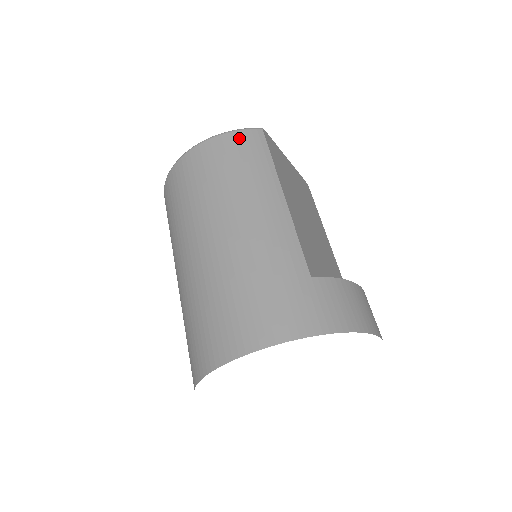
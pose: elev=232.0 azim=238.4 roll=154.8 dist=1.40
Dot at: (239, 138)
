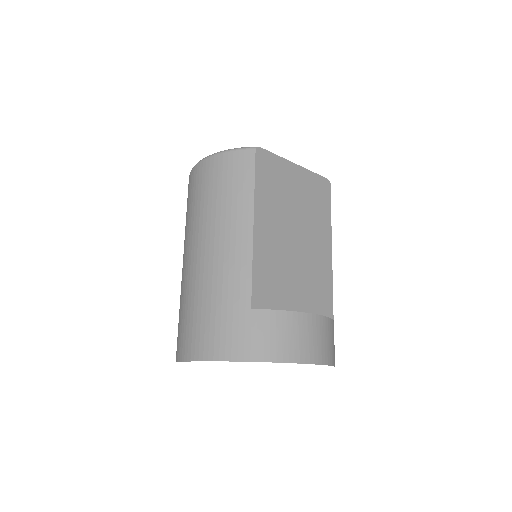
Dot at: (231, 159)
